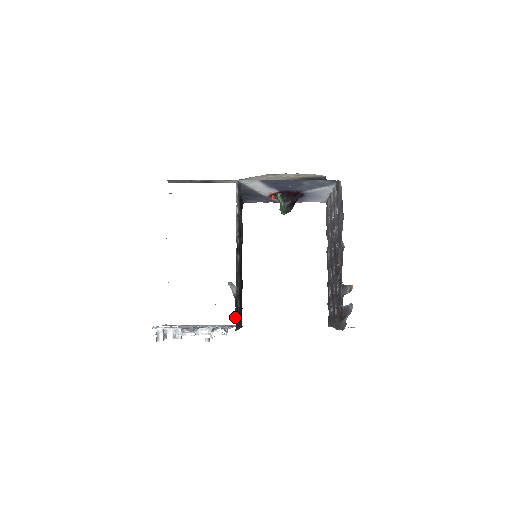
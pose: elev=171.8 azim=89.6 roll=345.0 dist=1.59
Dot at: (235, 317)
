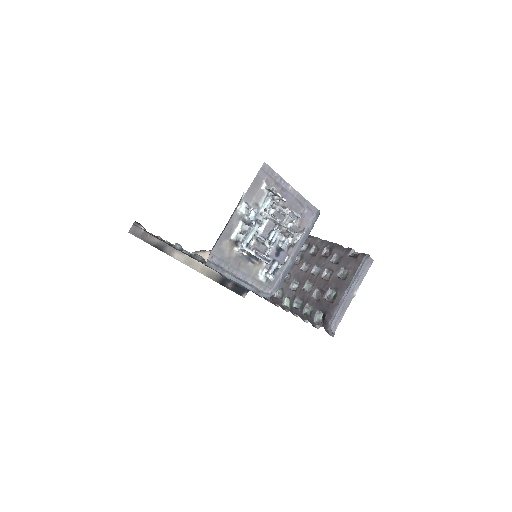
Dot at: occluded
